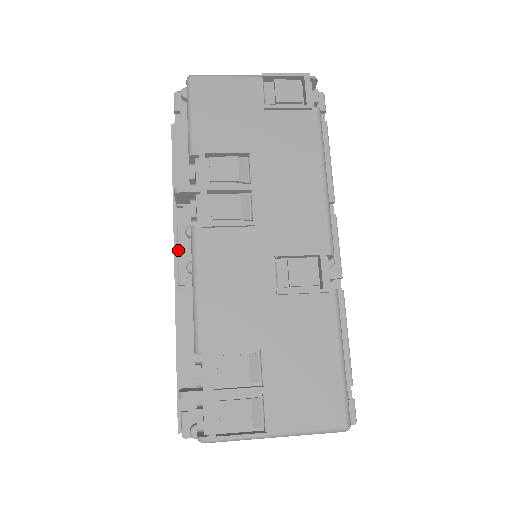
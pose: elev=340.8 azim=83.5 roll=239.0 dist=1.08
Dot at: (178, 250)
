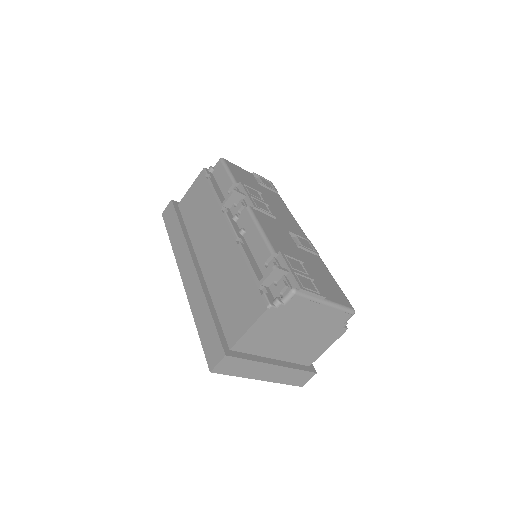
Dot at: (231, 223)
